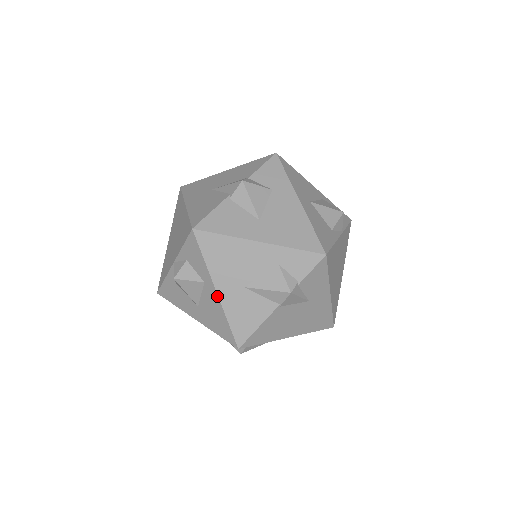
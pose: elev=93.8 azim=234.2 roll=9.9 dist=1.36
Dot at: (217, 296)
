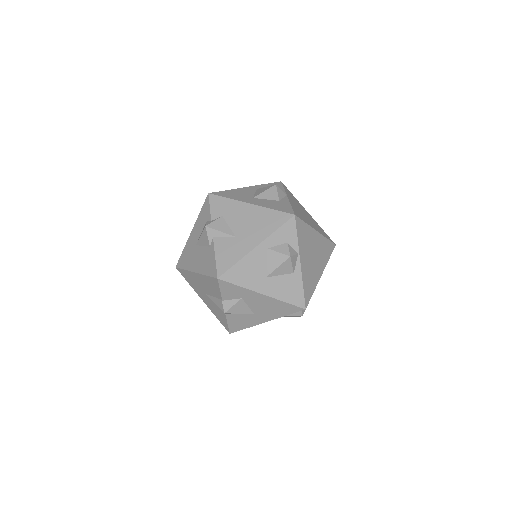
Dot at: occluded
